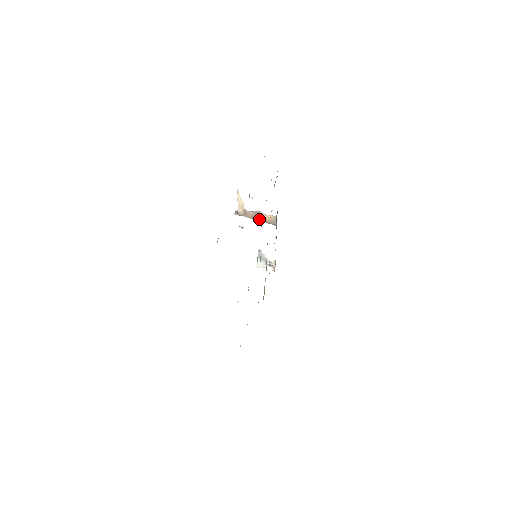
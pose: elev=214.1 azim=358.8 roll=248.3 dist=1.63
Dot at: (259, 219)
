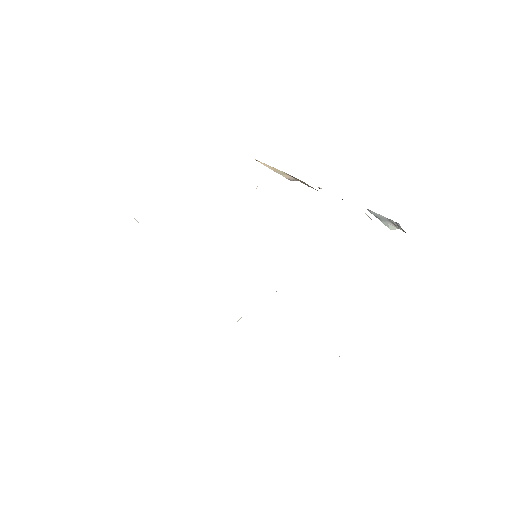
Dot at: occluded
